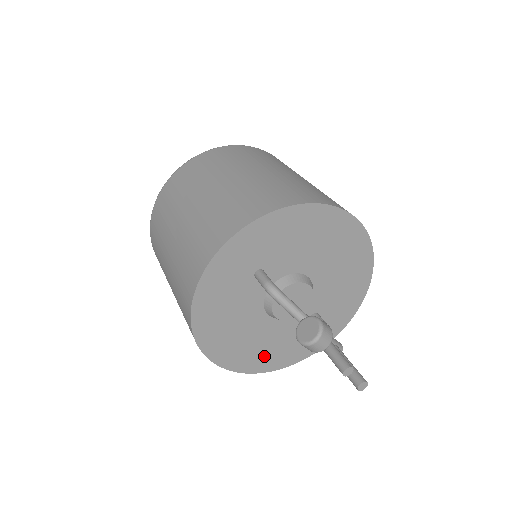
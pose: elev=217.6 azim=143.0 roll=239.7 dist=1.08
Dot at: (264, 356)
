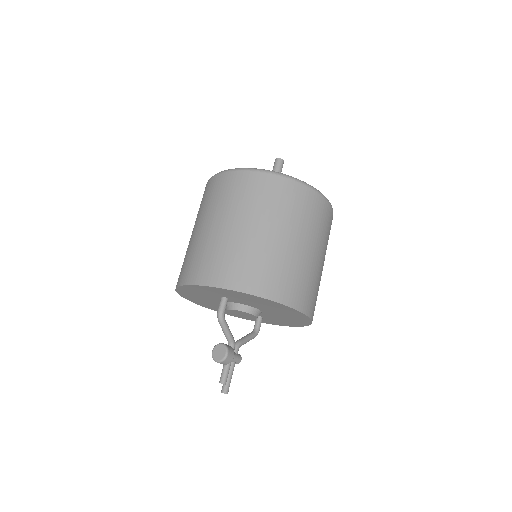
Dot at: occluded
